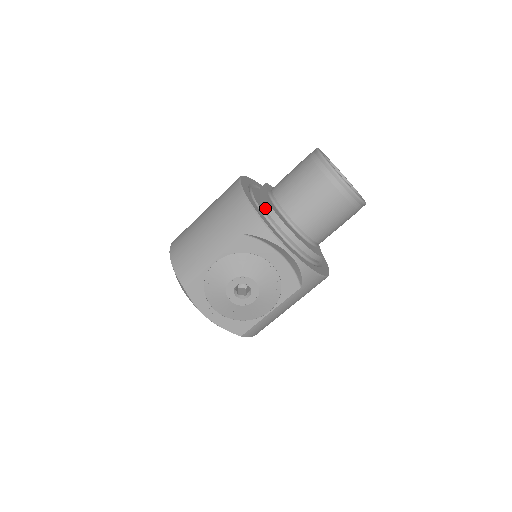
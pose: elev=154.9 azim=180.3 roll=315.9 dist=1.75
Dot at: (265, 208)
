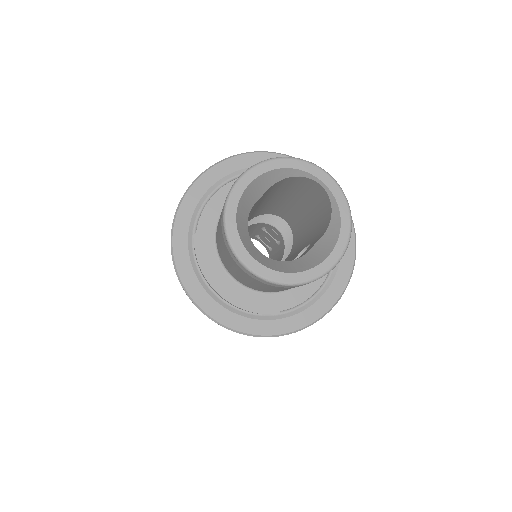
Dot at: occluded
